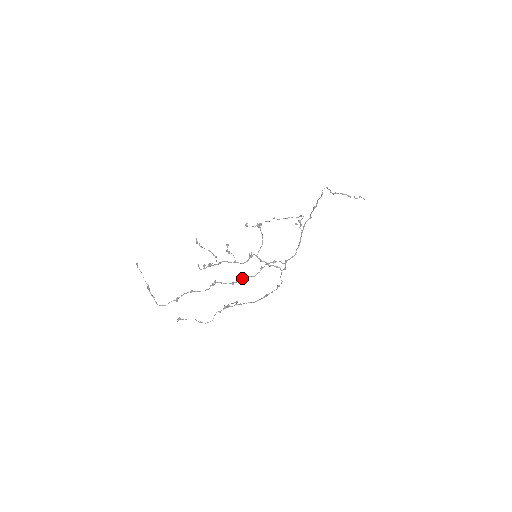
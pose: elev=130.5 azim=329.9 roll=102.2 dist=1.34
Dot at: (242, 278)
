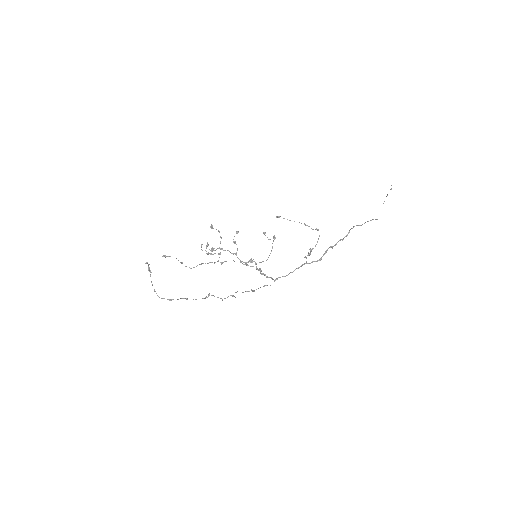
Dot at: (232, 296)
